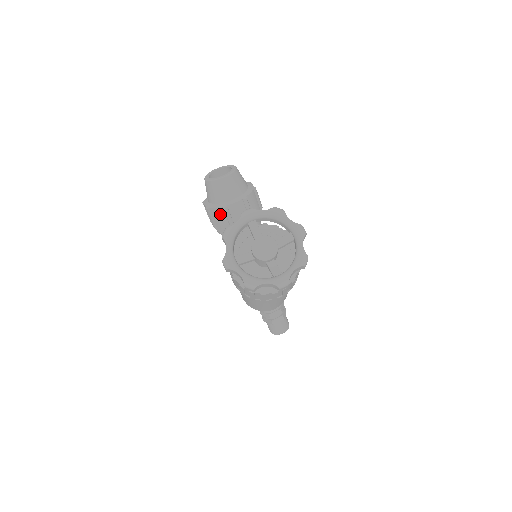
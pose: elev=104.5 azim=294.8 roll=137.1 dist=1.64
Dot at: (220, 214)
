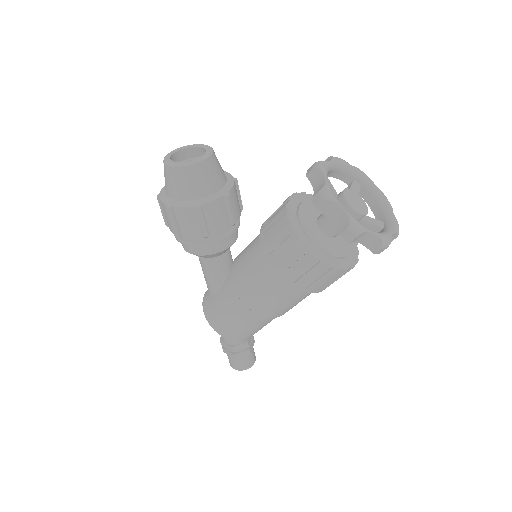
Dot at: (219, 209)
